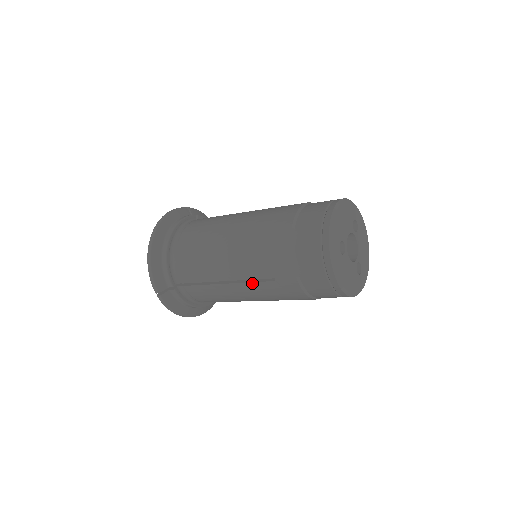
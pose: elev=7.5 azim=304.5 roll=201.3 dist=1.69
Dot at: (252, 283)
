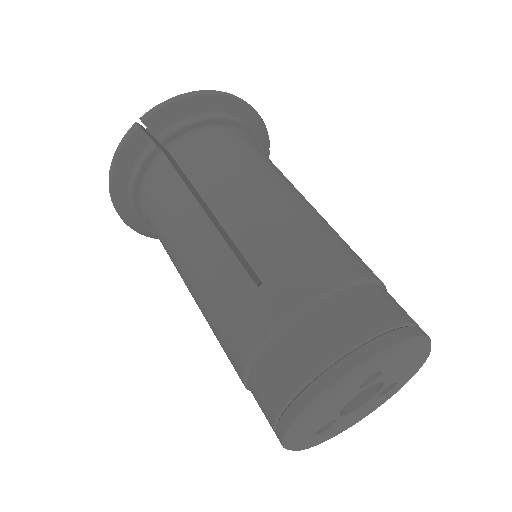
Dot at: occluded
